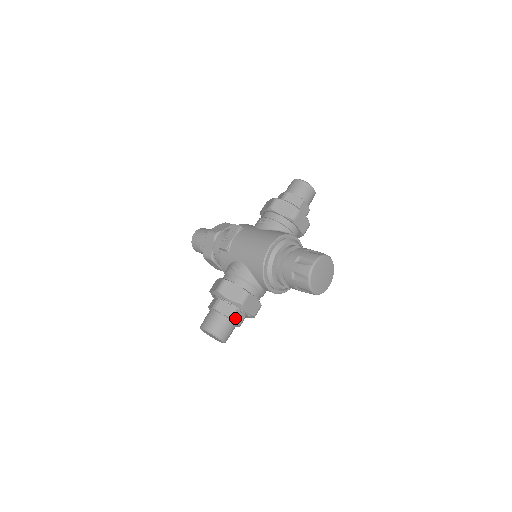
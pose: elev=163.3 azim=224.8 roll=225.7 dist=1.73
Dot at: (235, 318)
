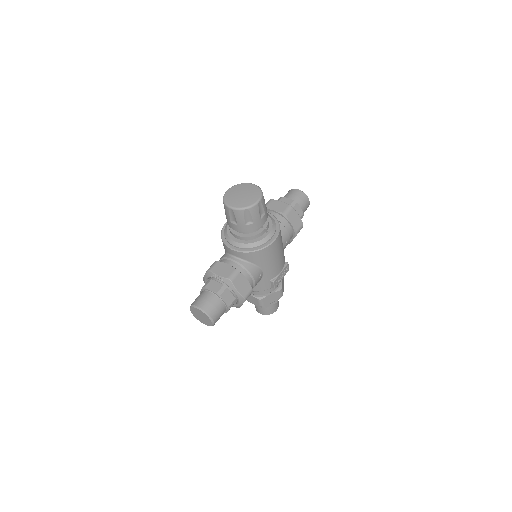
Dot at: (210, 287)
